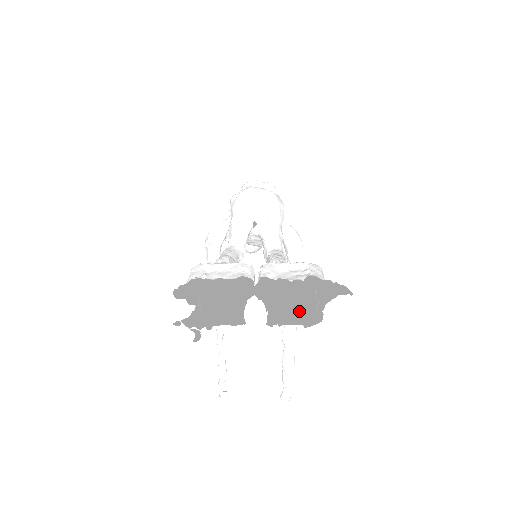
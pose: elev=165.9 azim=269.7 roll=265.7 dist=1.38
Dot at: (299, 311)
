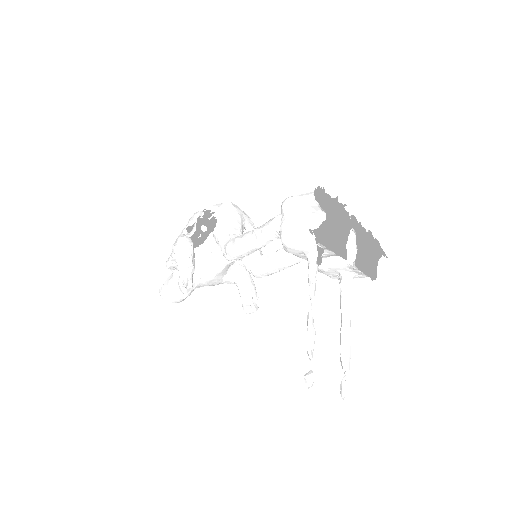
Dot at: occluded
